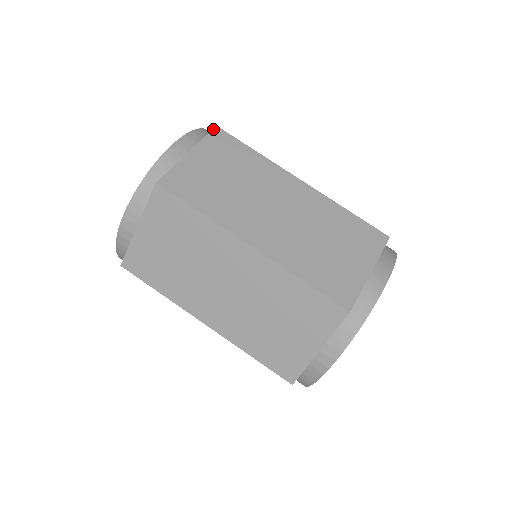
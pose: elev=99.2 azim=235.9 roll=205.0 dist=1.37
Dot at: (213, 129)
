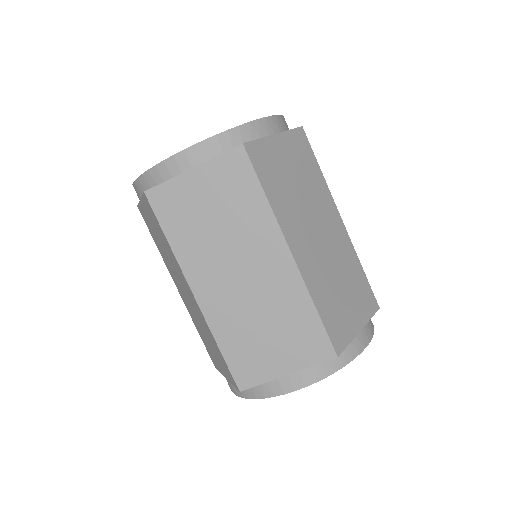
Dot at: (299, 127)
